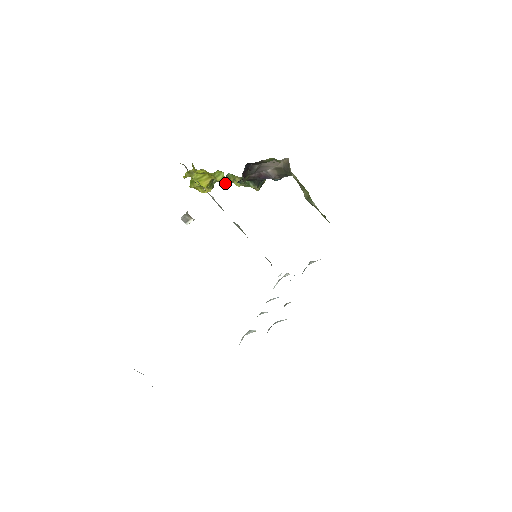
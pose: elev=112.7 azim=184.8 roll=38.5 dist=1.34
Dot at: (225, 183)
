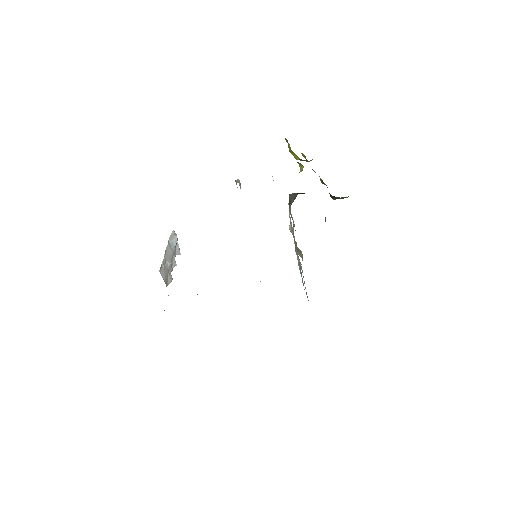
Dot at: occluded
